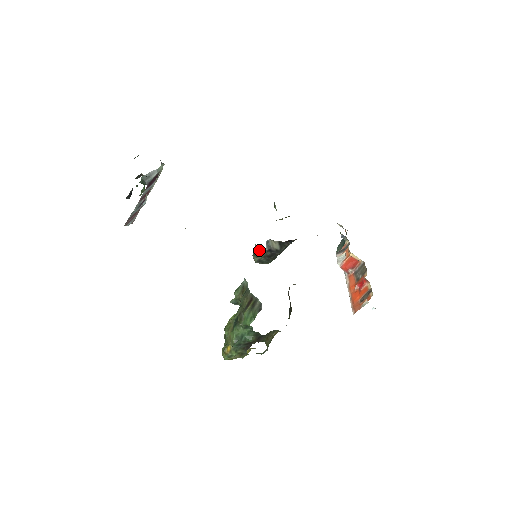
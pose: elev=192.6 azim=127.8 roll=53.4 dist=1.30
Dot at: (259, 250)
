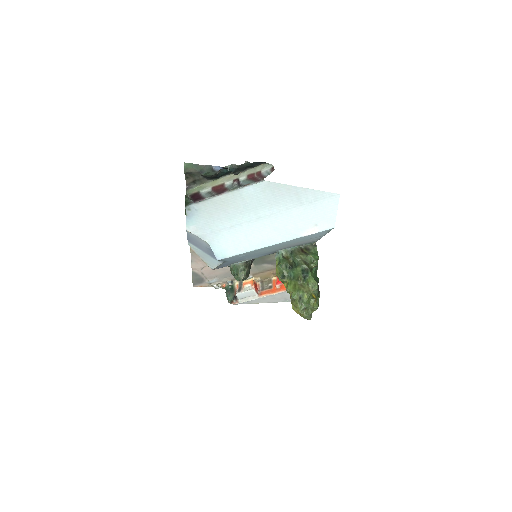
Dot at: (245, 262)
